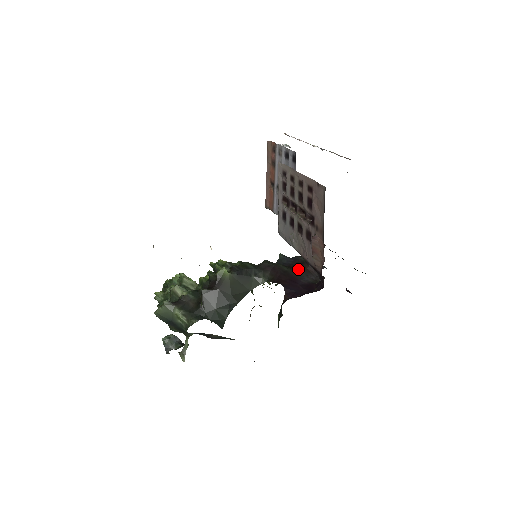
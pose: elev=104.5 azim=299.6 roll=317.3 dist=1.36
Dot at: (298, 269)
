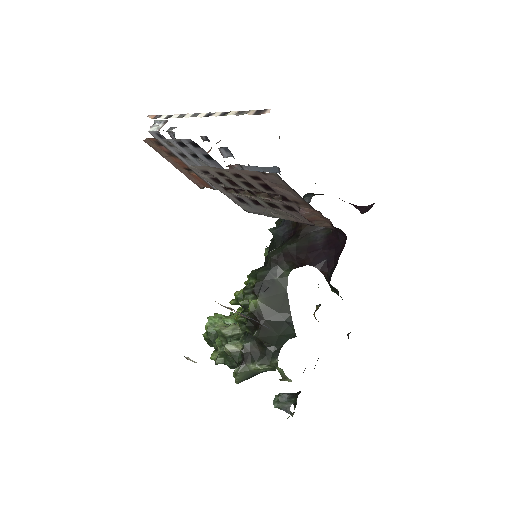
Dot at: (303, 234)
